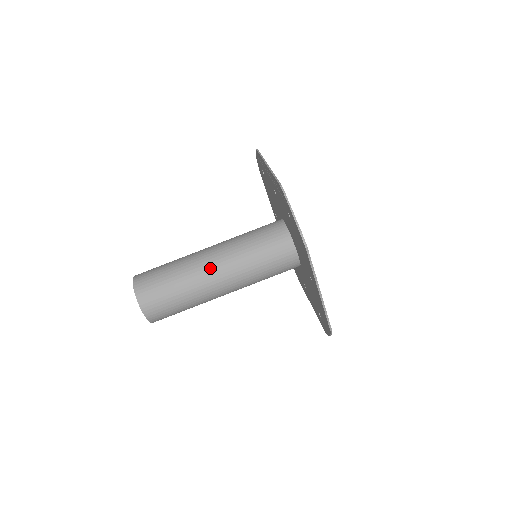
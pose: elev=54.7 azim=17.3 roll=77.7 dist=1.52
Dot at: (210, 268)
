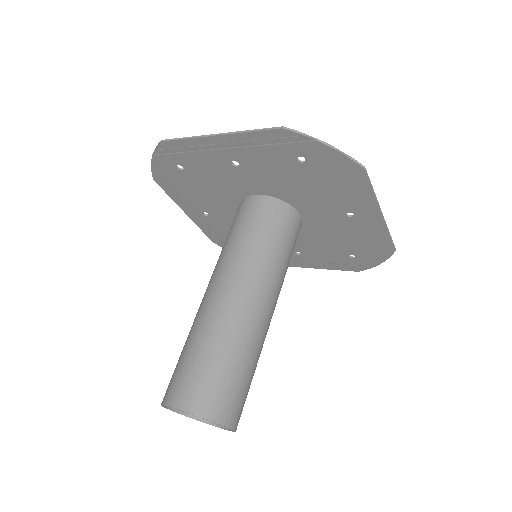
Dot at: (246, 303)
